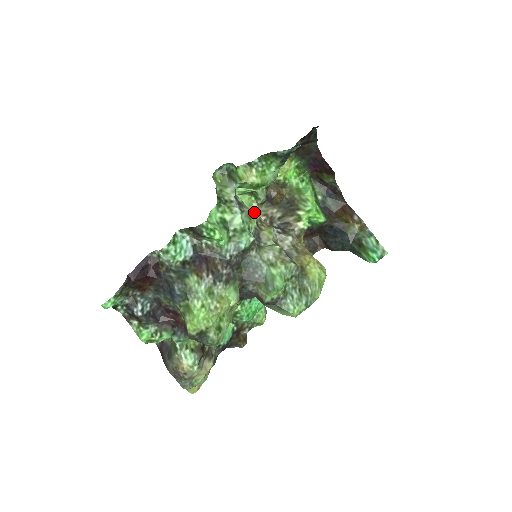
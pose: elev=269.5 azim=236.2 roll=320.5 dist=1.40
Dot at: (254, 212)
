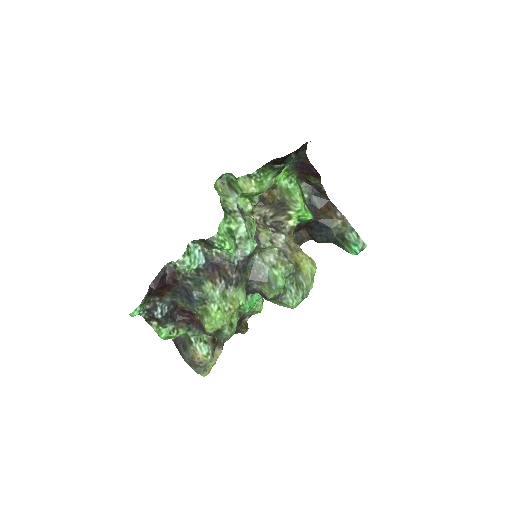
Dot at: (249, 213)
